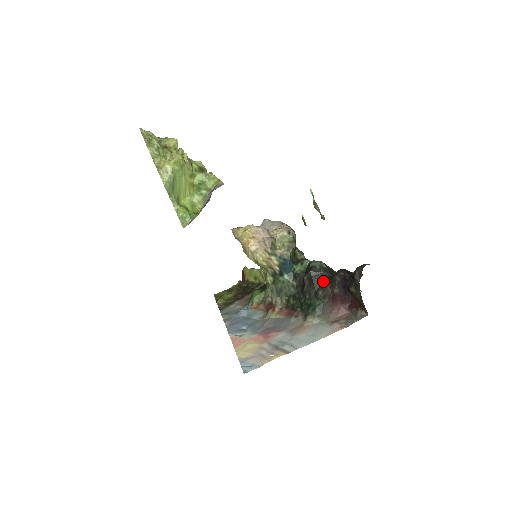
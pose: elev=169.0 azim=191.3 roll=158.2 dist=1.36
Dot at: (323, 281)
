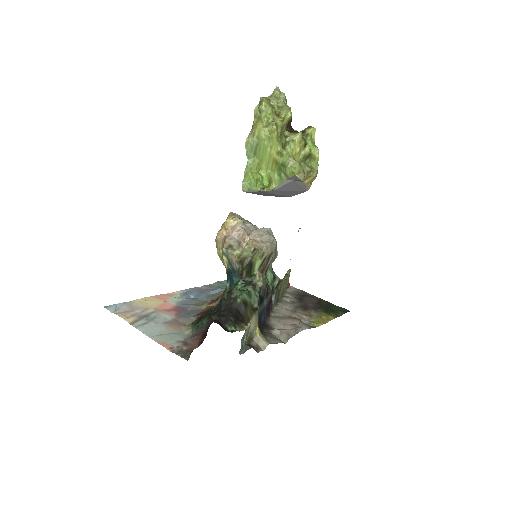
Dot at: (223, 309)
